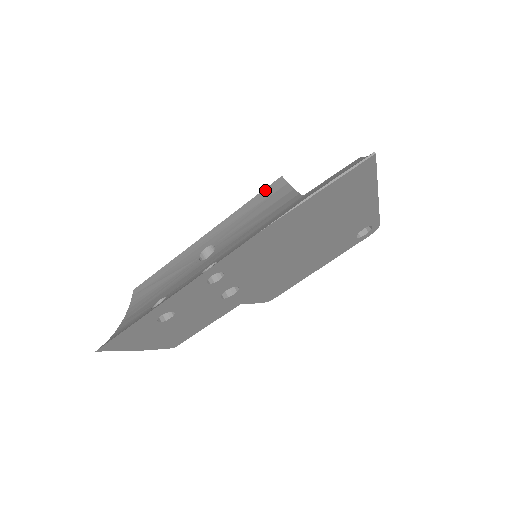
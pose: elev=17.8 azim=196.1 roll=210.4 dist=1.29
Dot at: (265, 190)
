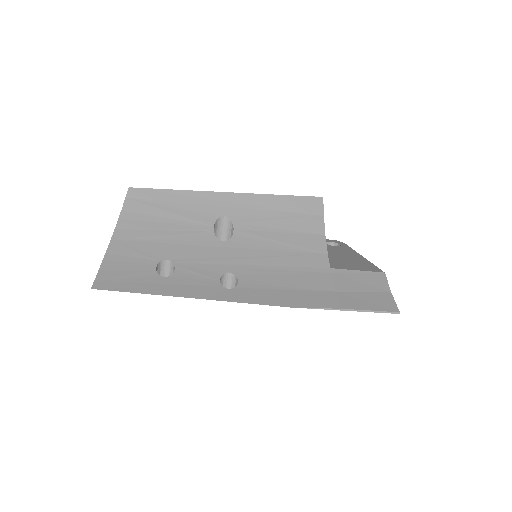
Dot at: (303, 199)
